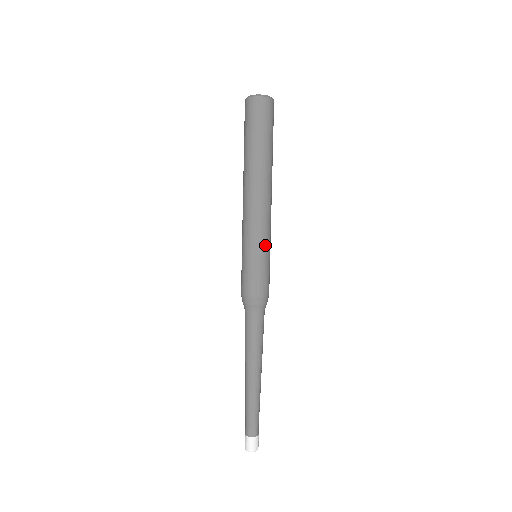
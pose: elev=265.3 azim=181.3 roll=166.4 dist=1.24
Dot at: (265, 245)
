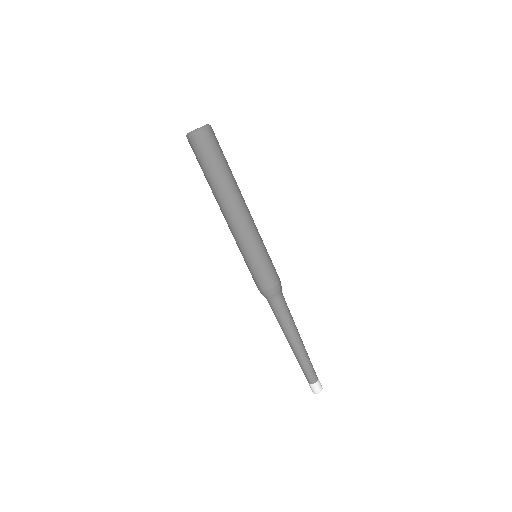
Dot at: (257, 248)
